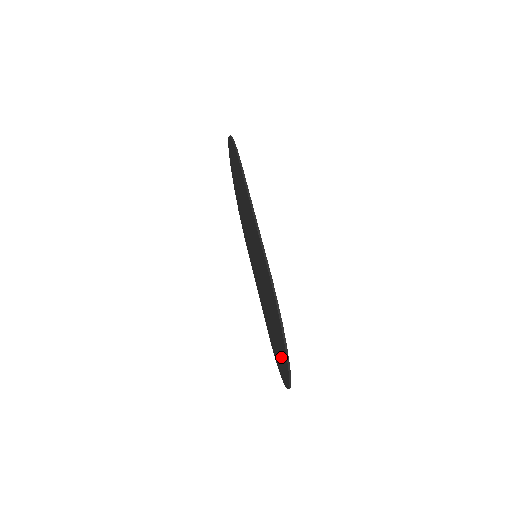
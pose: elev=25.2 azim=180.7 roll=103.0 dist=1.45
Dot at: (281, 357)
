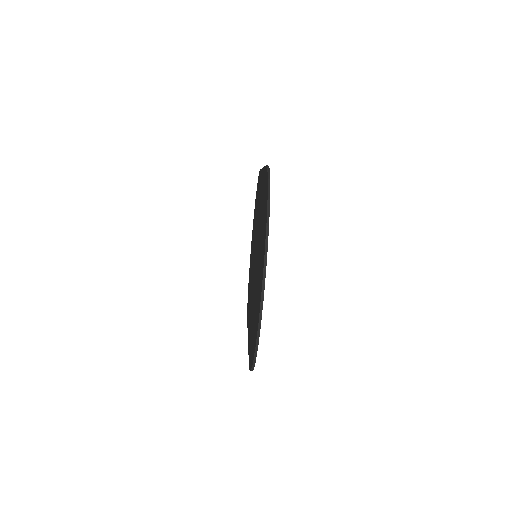
Dot at: (260, 274)
